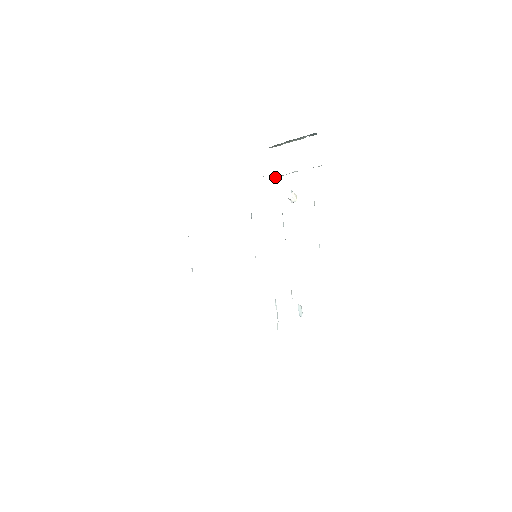
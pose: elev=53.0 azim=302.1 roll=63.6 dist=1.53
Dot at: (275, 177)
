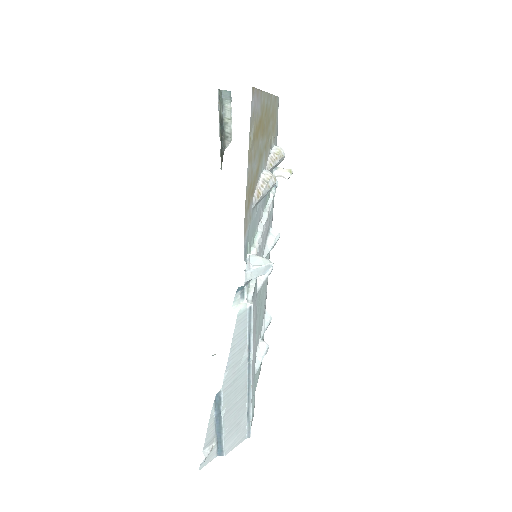
Dot at: occluded
